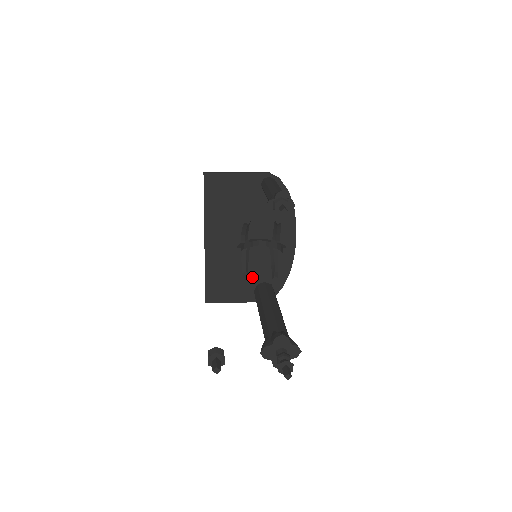
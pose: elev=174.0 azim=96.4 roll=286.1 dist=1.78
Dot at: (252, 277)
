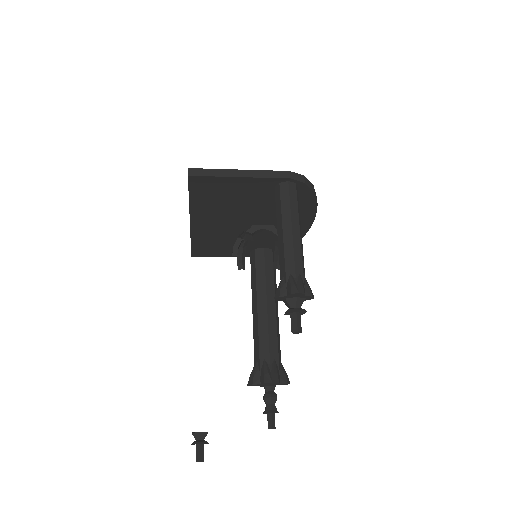
Dot at: (249, 245)
